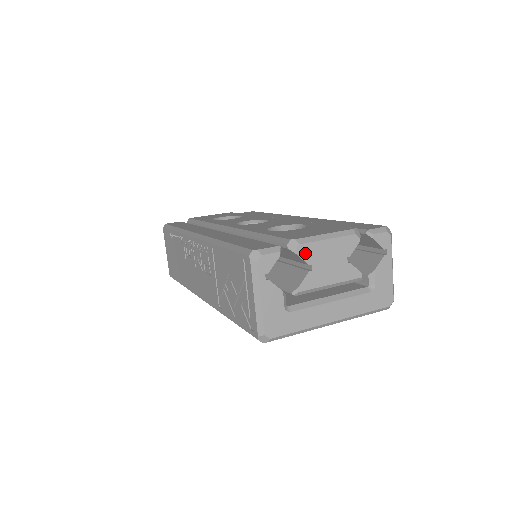
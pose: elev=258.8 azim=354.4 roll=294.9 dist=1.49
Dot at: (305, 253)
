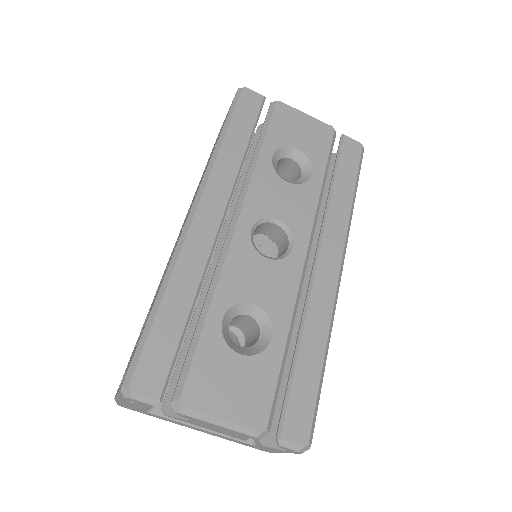
Dot at: (185, 416)
